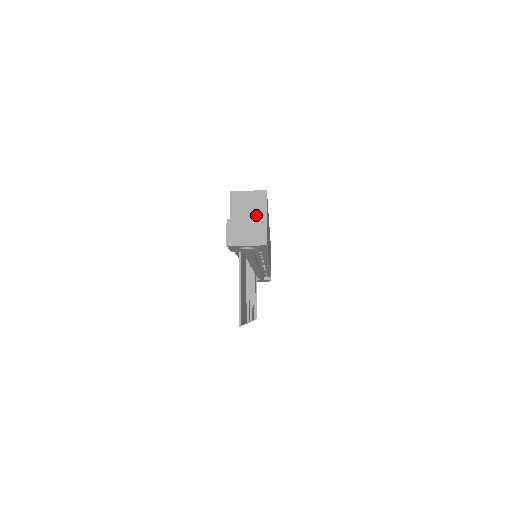
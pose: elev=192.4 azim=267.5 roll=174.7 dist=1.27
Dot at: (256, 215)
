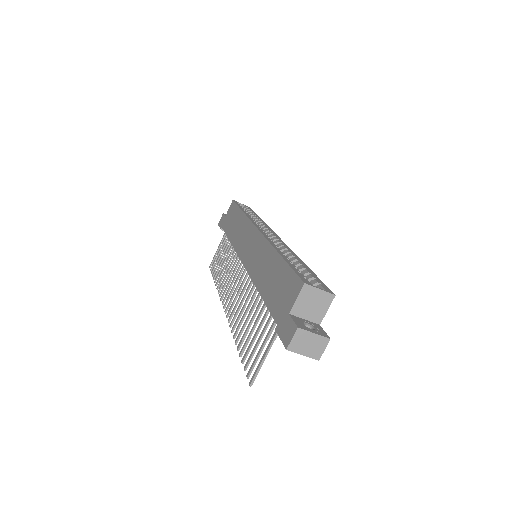
Dot at: (315, 313)
